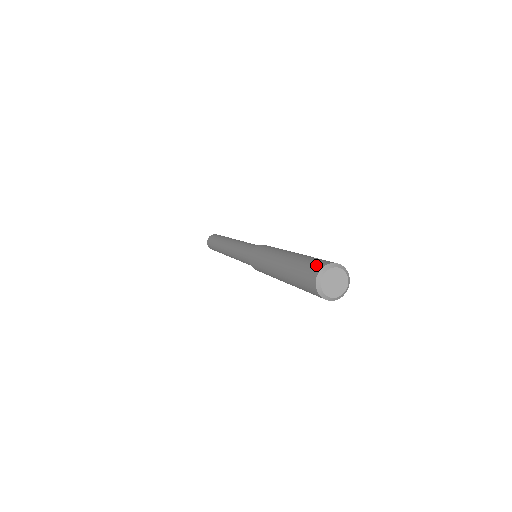
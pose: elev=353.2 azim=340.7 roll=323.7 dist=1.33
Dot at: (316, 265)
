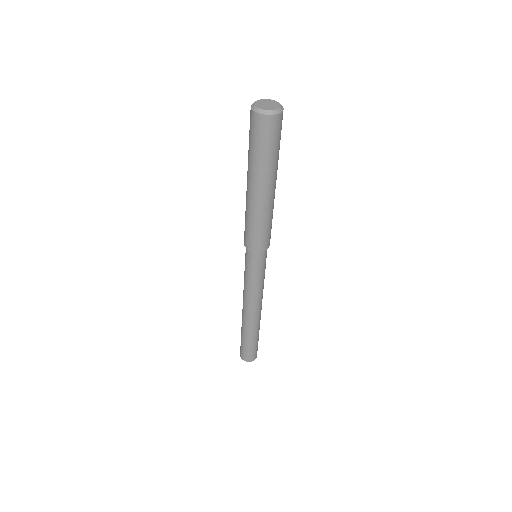
Dot at: occluded
